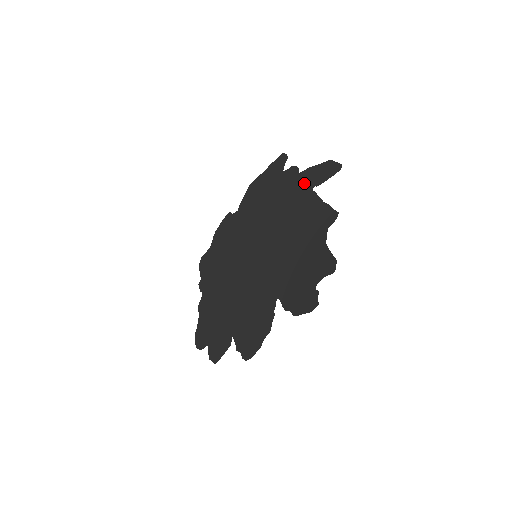
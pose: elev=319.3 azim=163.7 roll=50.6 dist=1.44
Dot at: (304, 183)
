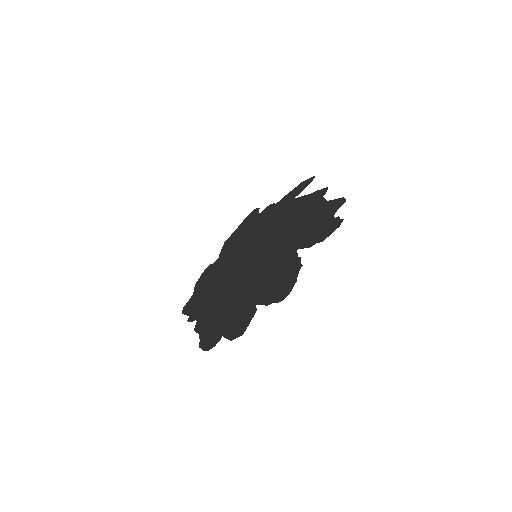
Dot at: (284, 202)
